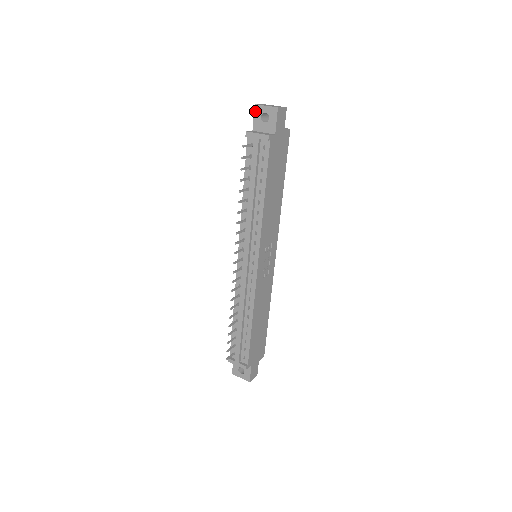
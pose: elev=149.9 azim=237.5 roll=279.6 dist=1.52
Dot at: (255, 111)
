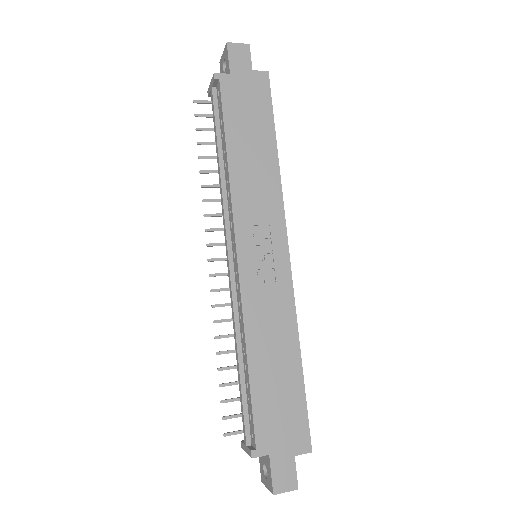
Dot at: (220, 69)
